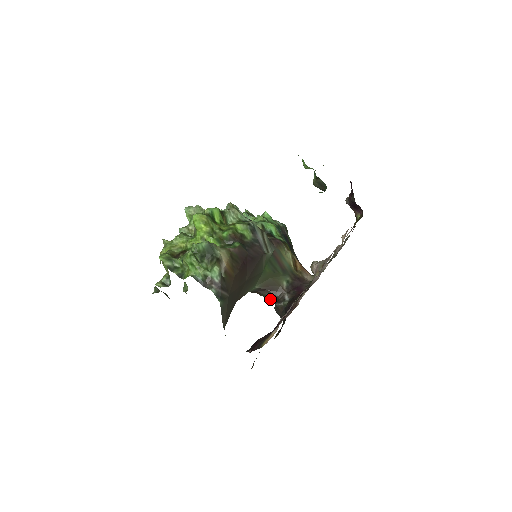
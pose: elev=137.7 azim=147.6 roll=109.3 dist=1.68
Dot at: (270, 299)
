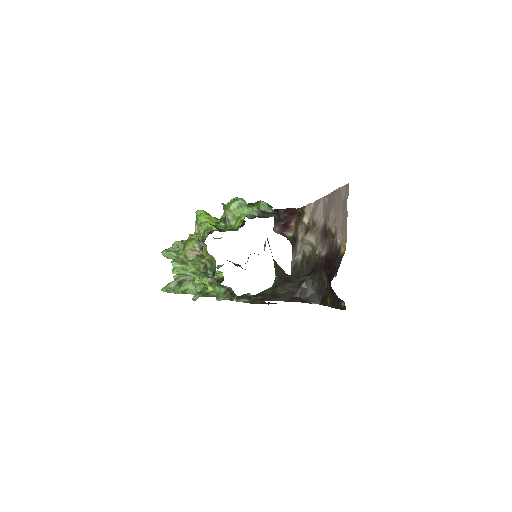
Dot at: (291, 291)
